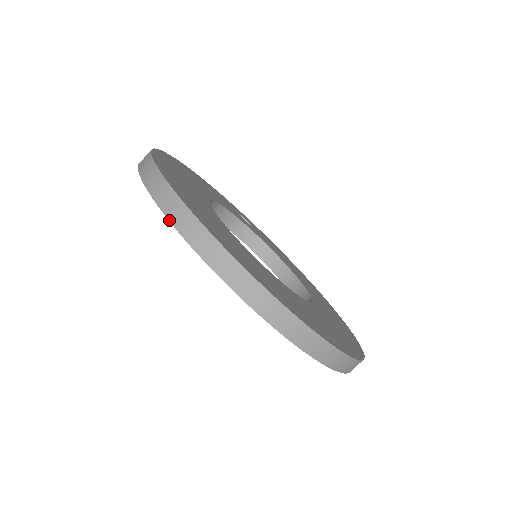
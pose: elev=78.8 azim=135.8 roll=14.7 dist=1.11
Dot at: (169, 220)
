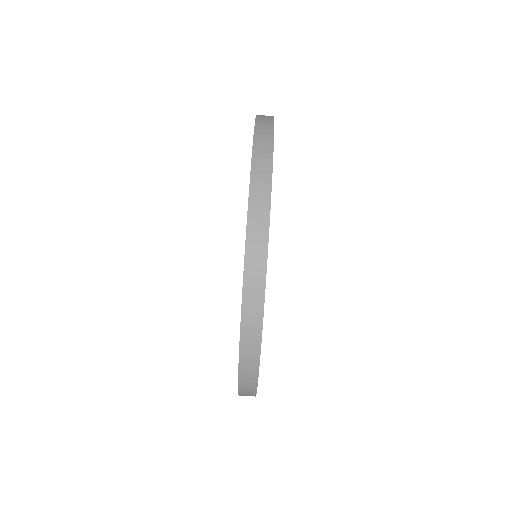
Dot at: occluded
